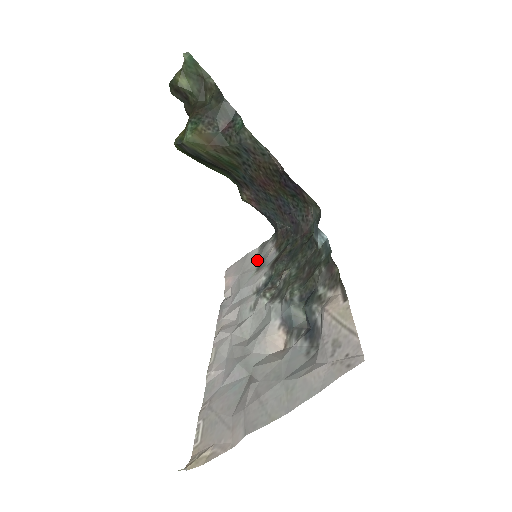
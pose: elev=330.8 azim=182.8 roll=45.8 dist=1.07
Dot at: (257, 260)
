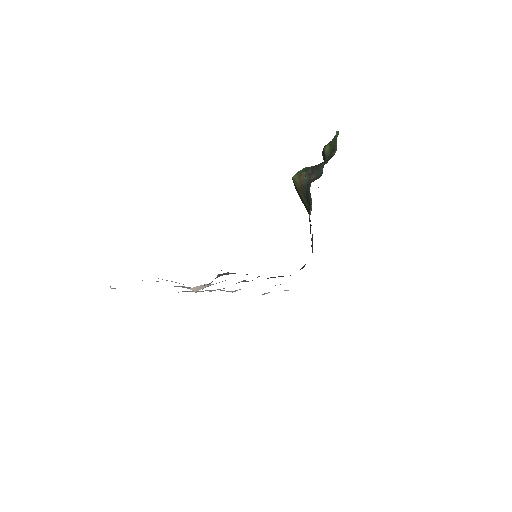
Dot at: occluded
